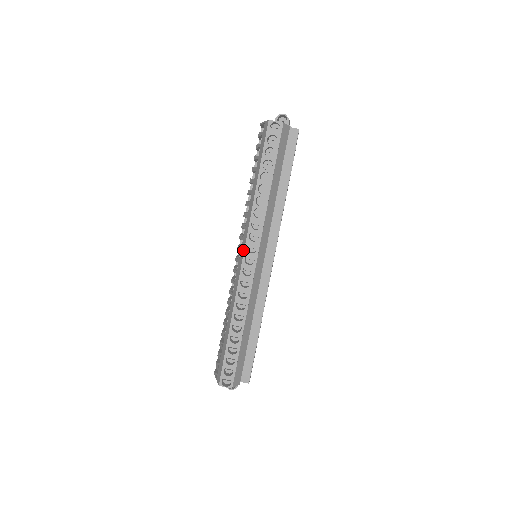
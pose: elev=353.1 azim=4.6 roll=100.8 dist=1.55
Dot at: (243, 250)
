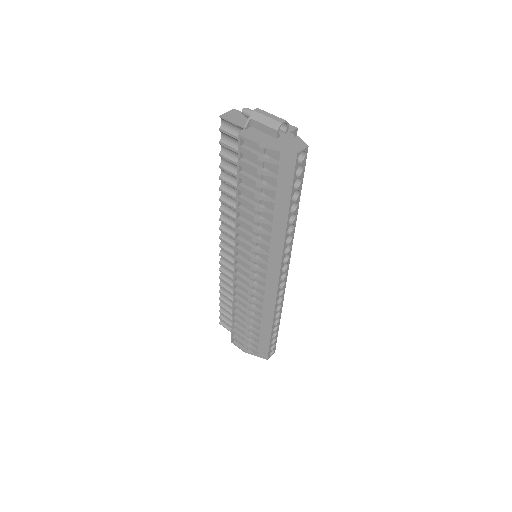
Dot at: (277, 275)
